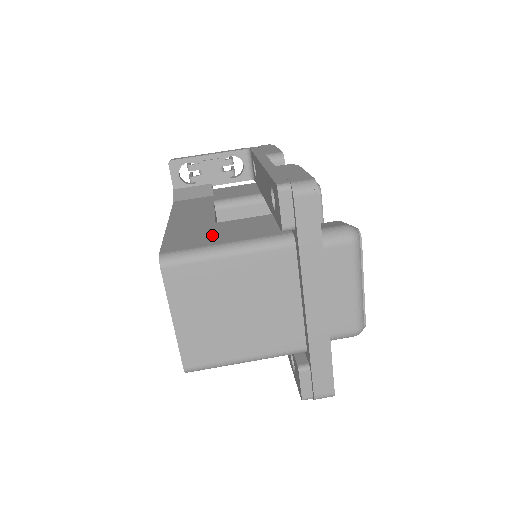
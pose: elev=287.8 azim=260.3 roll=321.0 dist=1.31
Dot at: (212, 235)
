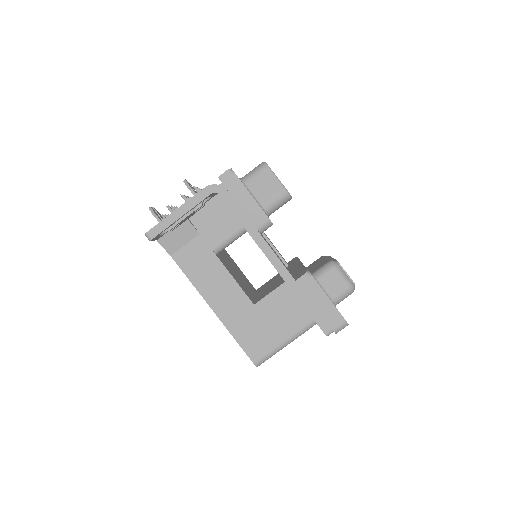
Dot at: (269, 329)
